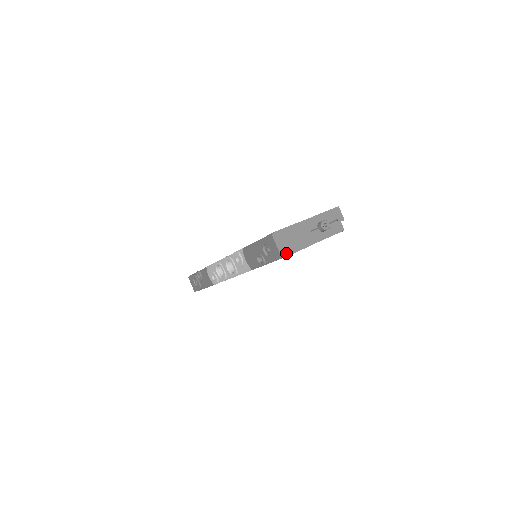
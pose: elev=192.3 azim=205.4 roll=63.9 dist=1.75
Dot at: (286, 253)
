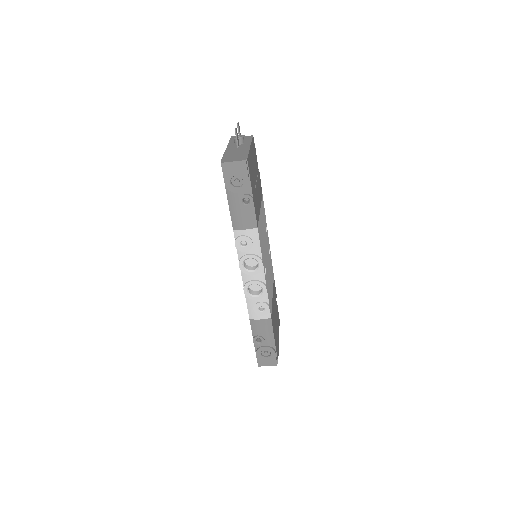
Dot at: (244, 158)
